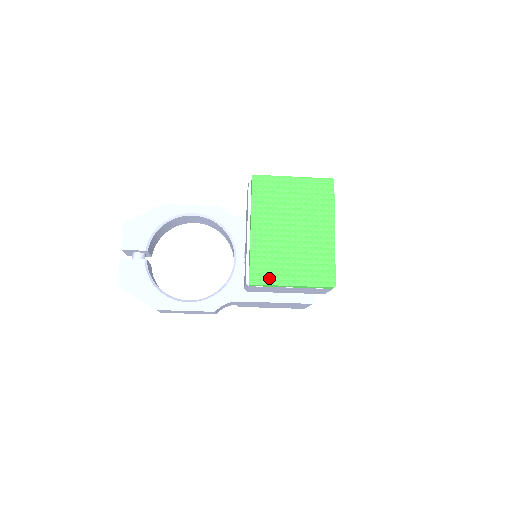
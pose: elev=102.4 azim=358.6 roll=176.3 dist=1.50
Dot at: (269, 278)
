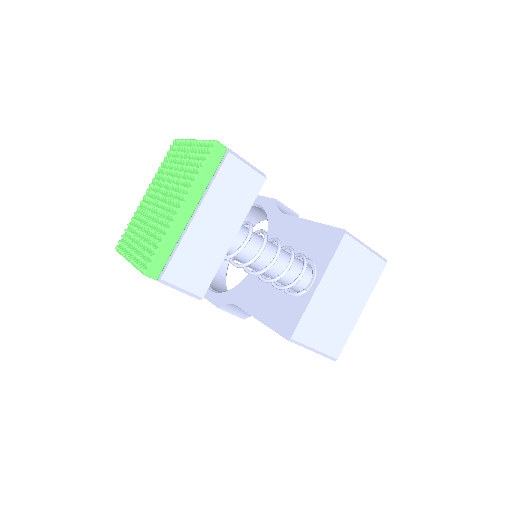
Dot at: (124, 248)
